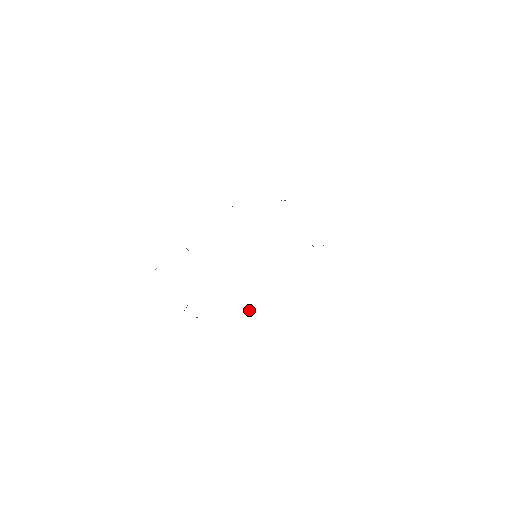
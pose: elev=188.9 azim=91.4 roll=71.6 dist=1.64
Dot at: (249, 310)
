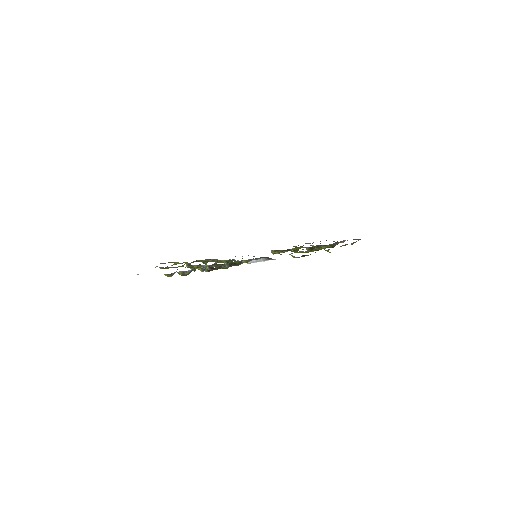
Dot at: (256, 262)
